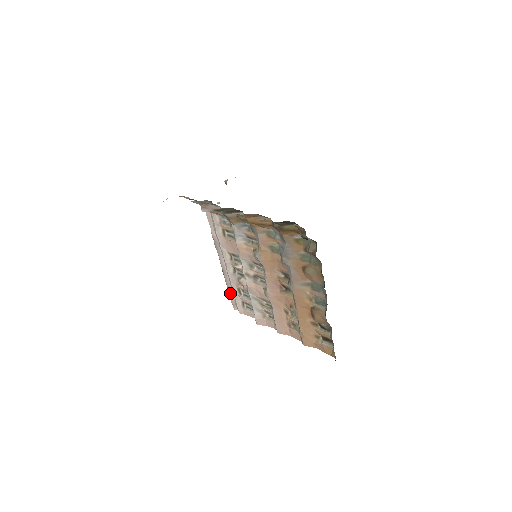
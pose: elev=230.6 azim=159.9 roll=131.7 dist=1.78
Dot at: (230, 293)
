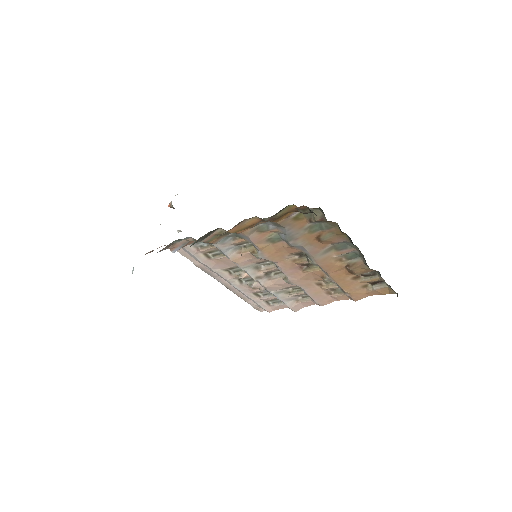
Dot at: (248, 302)
